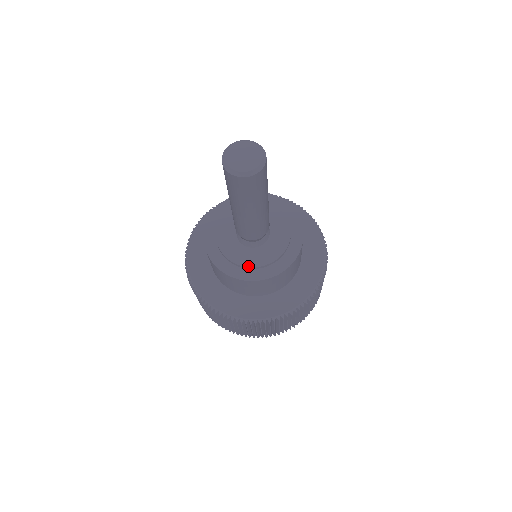
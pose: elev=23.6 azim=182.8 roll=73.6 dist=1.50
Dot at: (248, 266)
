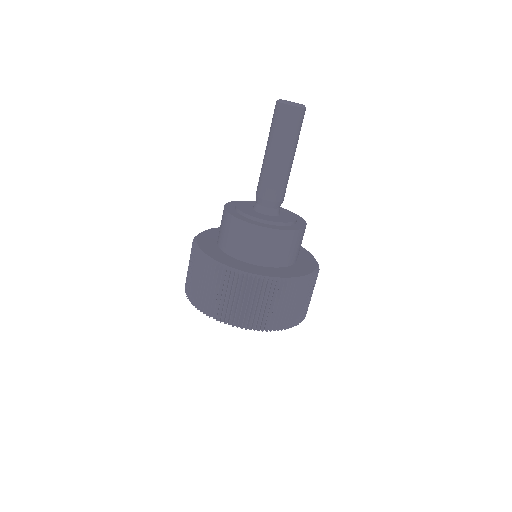
Dot at: (279, 222)
